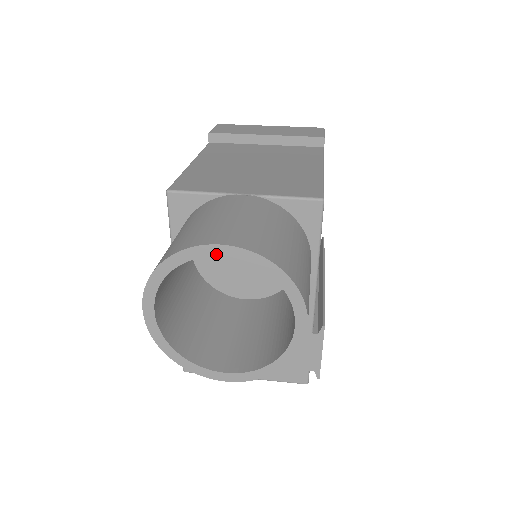
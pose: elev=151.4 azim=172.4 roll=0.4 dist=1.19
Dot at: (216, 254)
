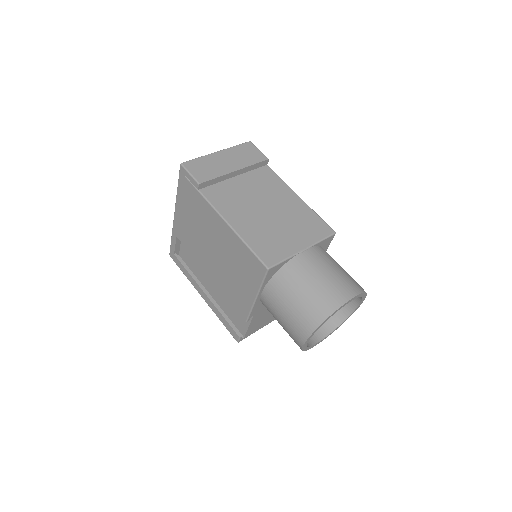
Dot at: (347, 303)
